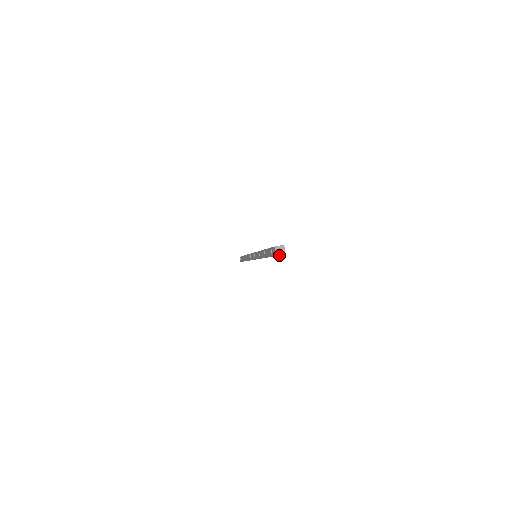
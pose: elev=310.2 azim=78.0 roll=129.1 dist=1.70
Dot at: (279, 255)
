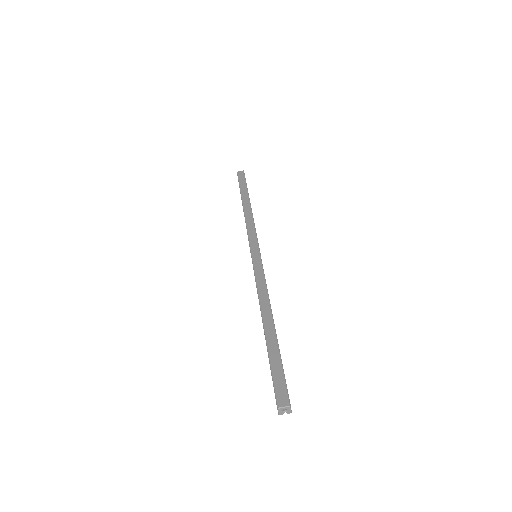
Dot at: occluded
